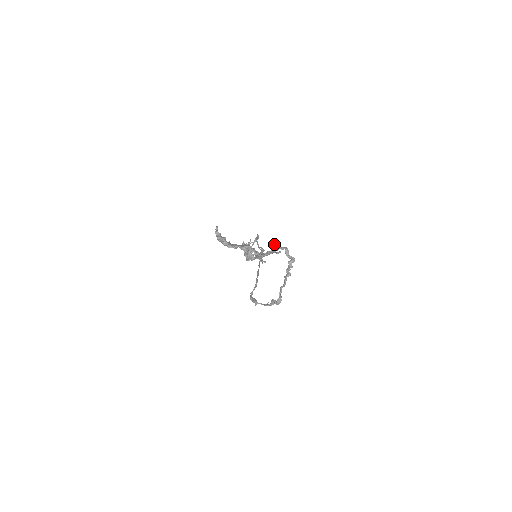
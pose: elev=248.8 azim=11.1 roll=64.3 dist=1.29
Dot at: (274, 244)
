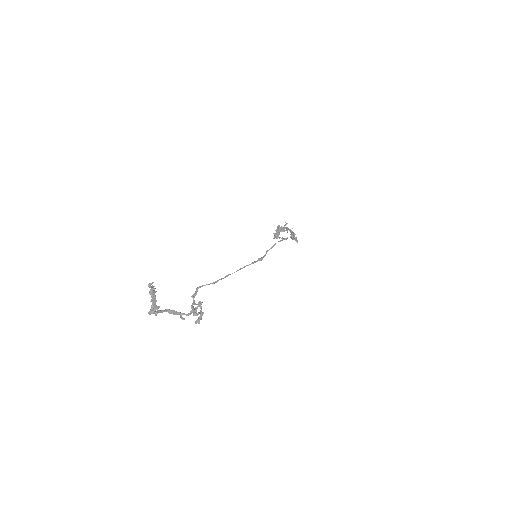
Dot at: (200, 304)
